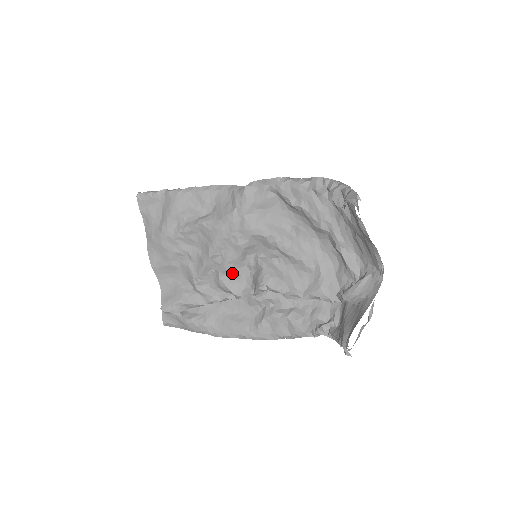
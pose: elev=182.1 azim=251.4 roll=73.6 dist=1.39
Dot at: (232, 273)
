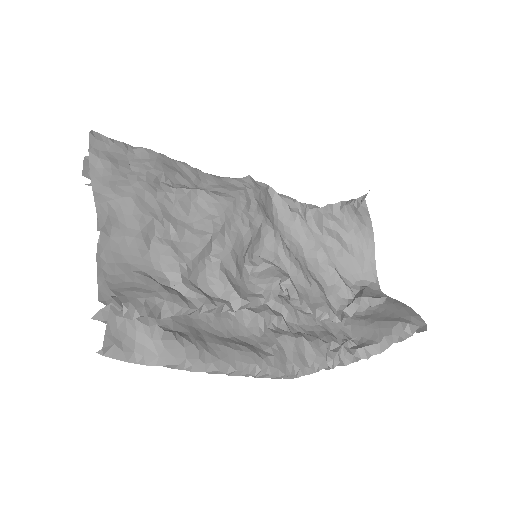
Dot at: (235, 267)
